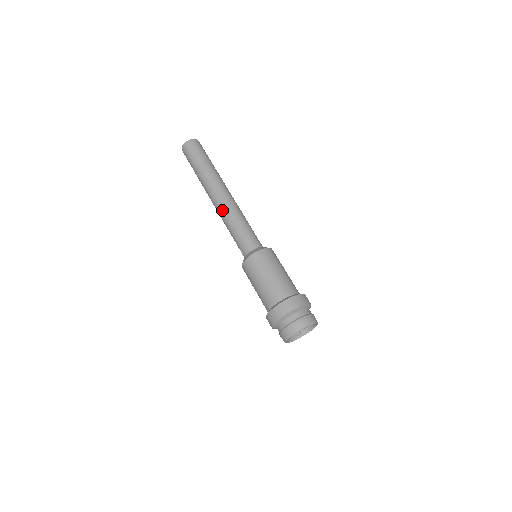
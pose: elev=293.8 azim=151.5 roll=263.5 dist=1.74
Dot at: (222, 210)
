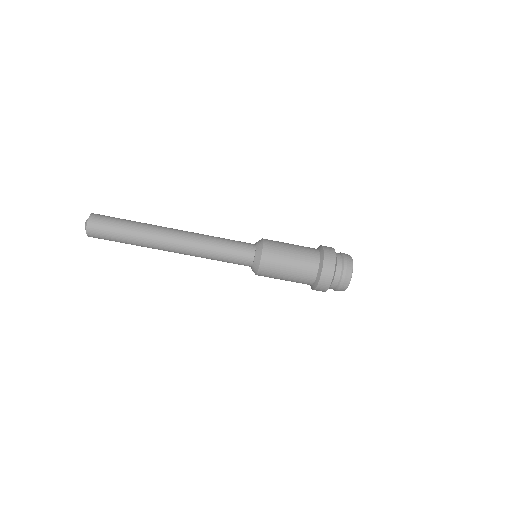
Dot at: (192, 255)
